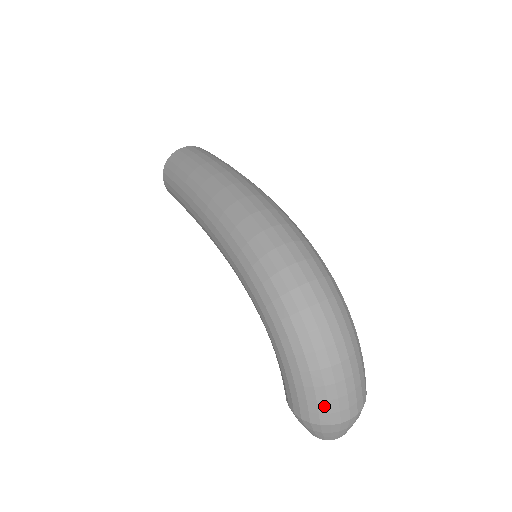
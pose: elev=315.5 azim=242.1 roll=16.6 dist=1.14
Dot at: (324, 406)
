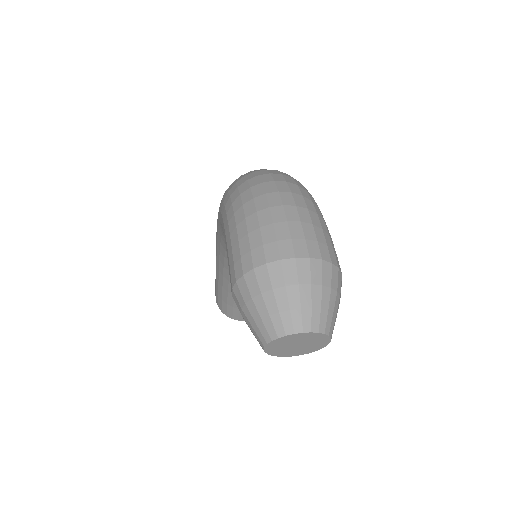
Dot at: (256, 237)
